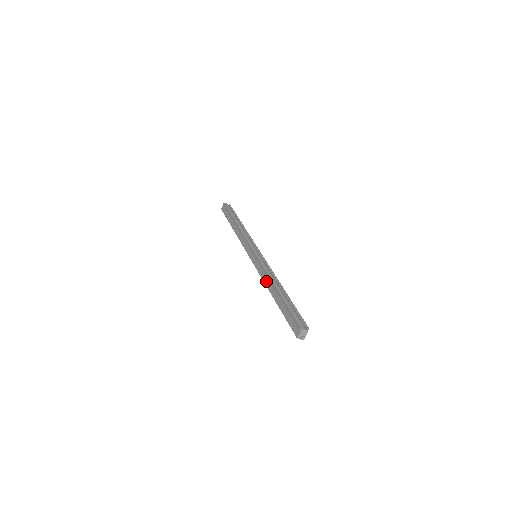
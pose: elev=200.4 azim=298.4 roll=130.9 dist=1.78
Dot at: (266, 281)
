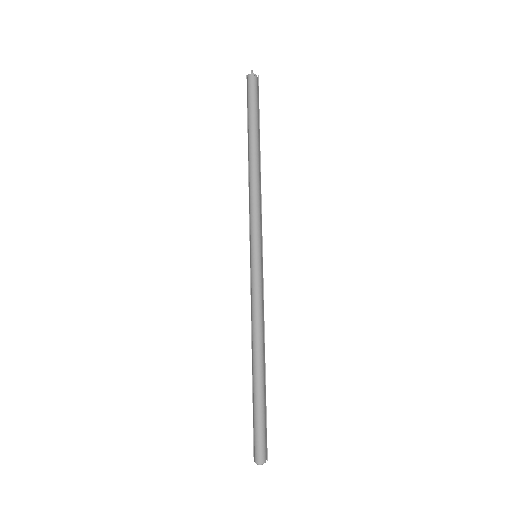
Dot at: occluded
